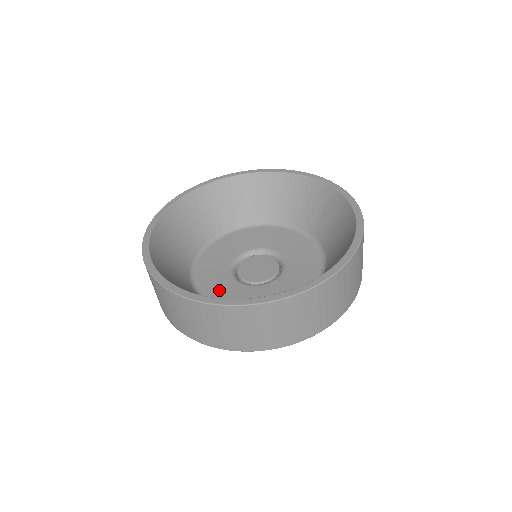
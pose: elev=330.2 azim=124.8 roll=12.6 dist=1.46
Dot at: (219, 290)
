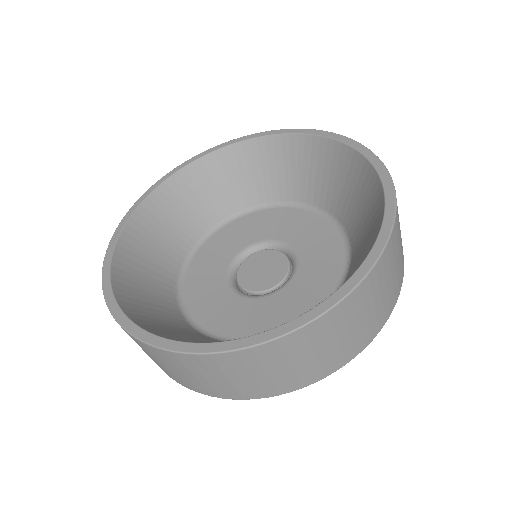
Dot at: (207, 263)
